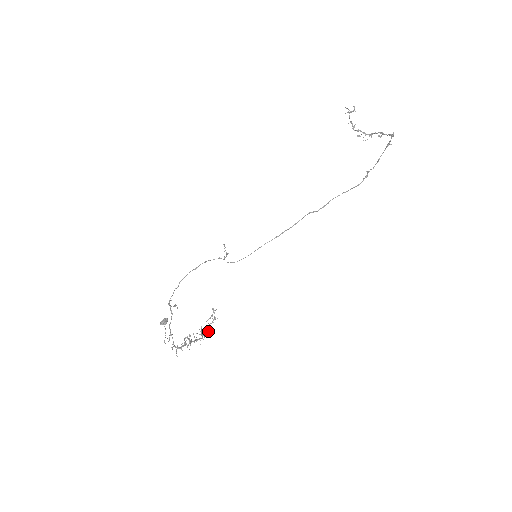
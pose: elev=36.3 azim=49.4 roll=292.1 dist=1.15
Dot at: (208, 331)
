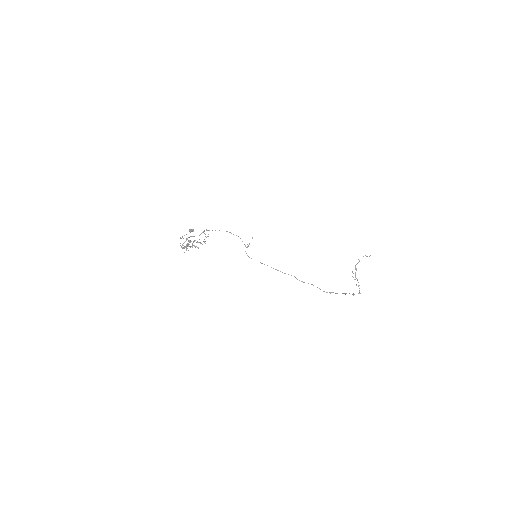
Dot at: (197, 247)
